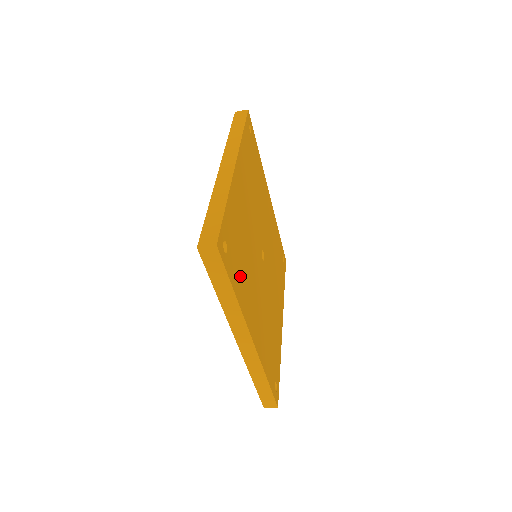
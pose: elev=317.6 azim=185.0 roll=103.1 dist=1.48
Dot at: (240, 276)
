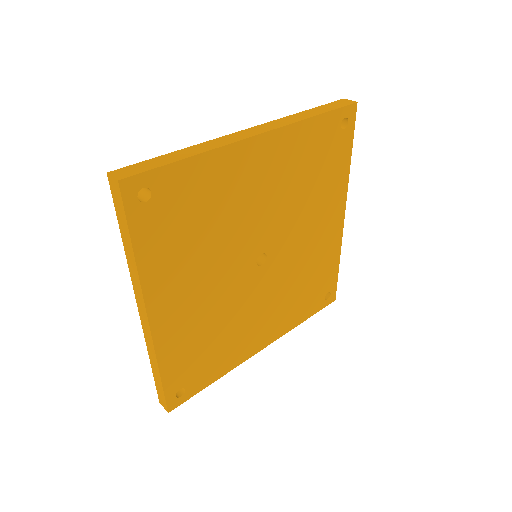
Dot at: (167, 243)
